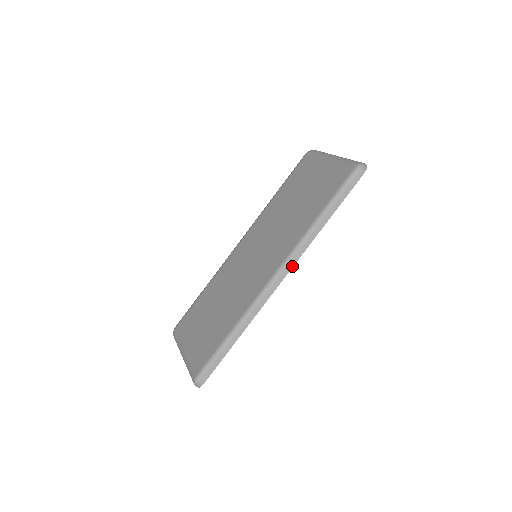
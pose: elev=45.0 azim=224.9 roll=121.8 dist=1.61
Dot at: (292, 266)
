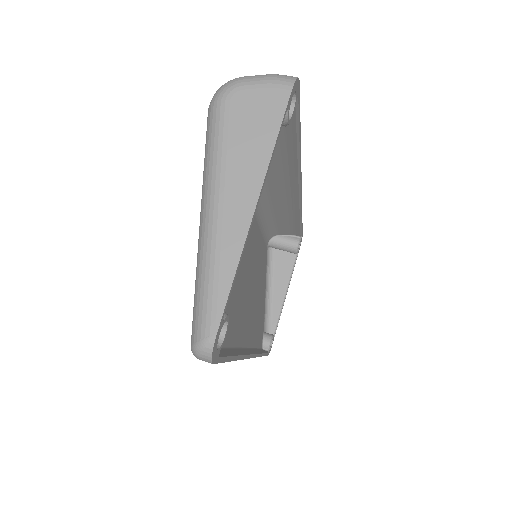
Dot at: occluded
